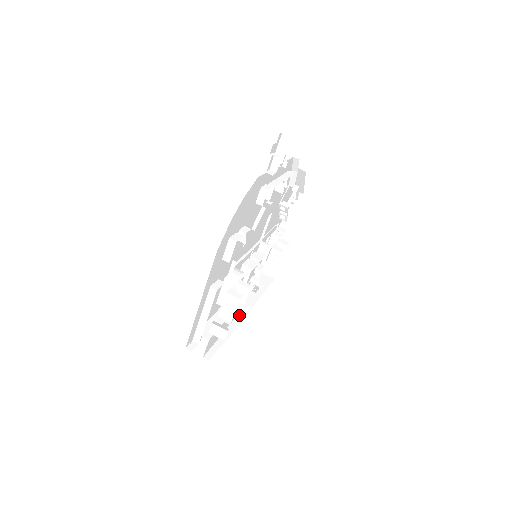
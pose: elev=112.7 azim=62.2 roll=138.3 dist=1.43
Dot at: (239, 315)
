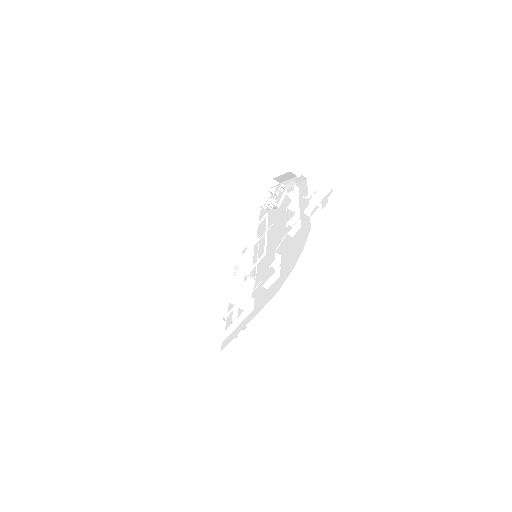
Dot at: occluded
